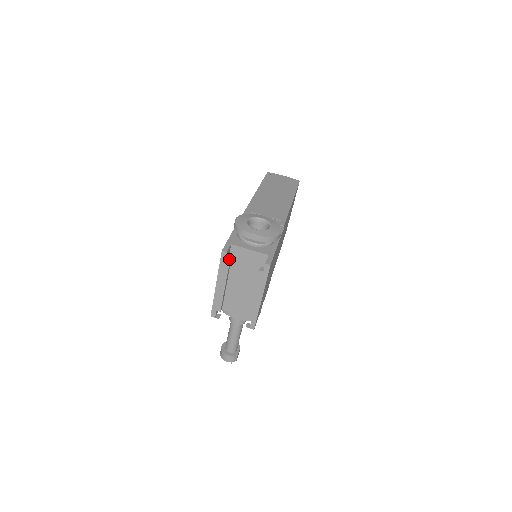
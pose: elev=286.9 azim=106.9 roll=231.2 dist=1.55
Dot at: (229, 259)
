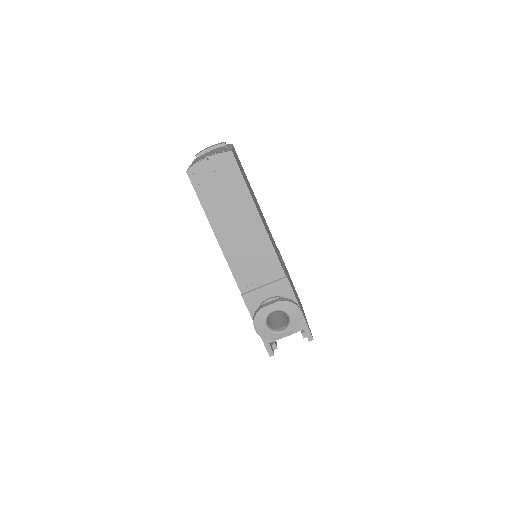
Dot at: (275, 347)
